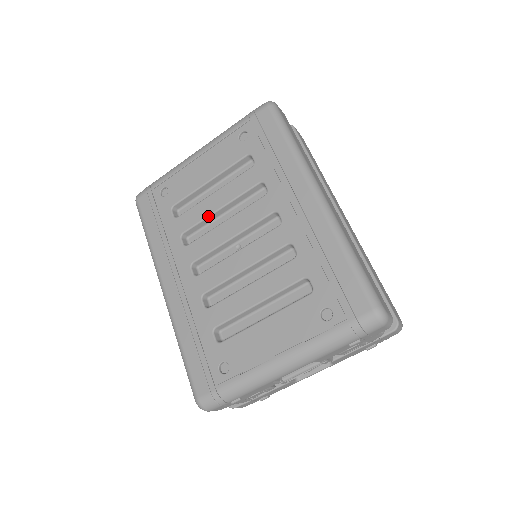
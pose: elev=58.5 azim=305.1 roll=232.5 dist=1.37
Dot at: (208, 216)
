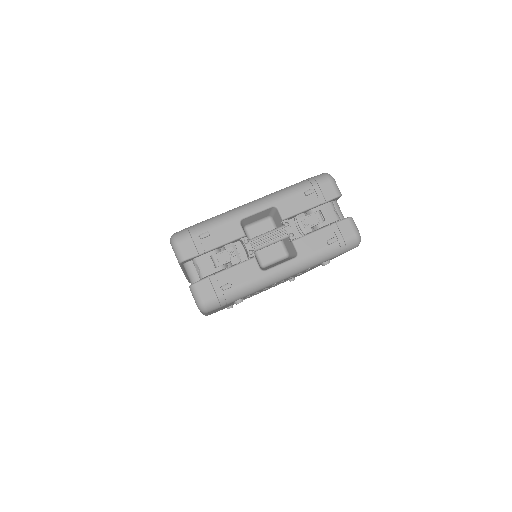
Dot at: occluded
